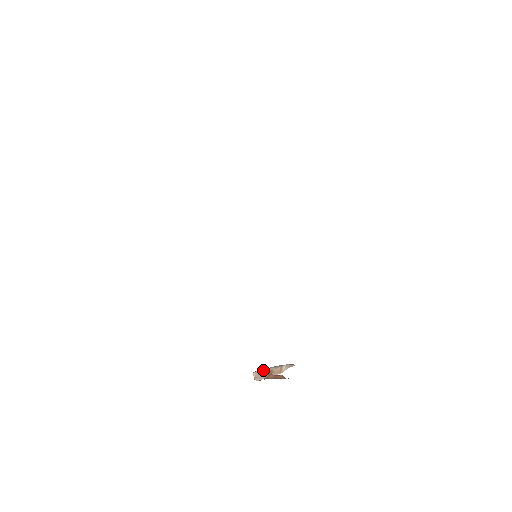
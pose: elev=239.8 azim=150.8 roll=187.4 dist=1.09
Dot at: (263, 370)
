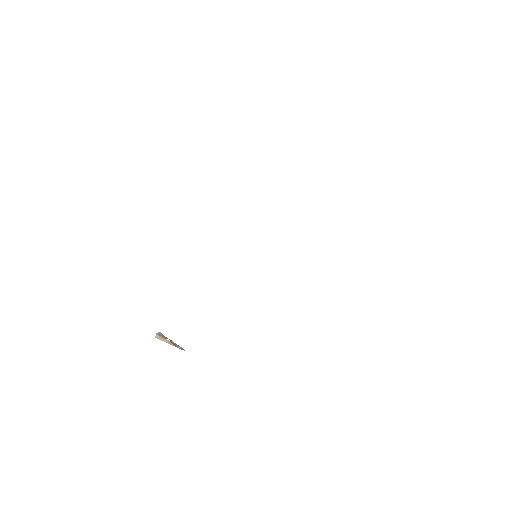
Dot at: (166, 337)
